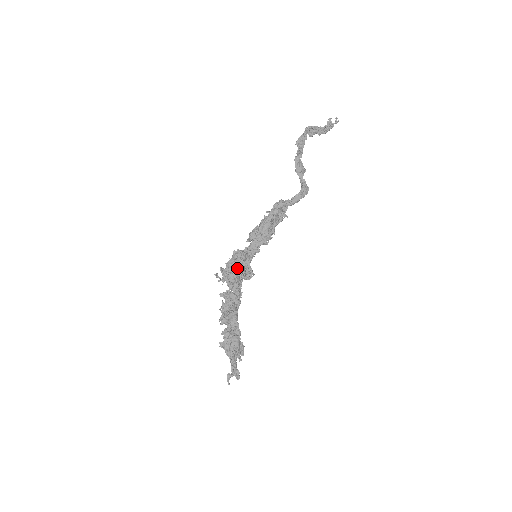
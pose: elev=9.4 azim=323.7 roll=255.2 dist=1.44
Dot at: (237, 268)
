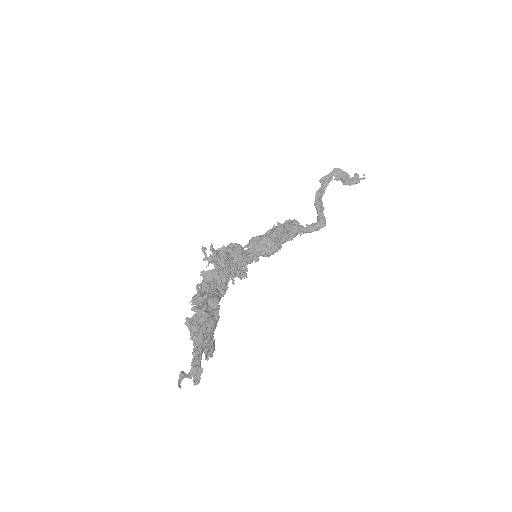
Dot at: (231, 256)
